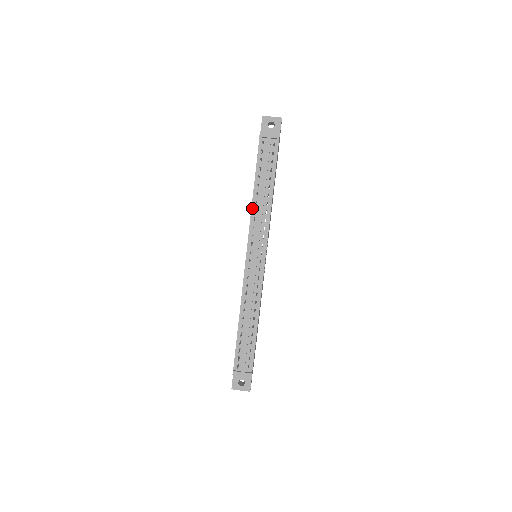
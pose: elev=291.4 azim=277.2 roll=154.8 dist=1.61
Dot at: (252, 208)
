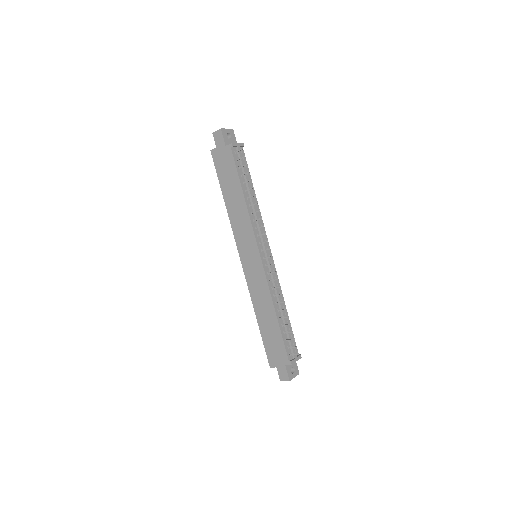
Dot at: (249, 212)
